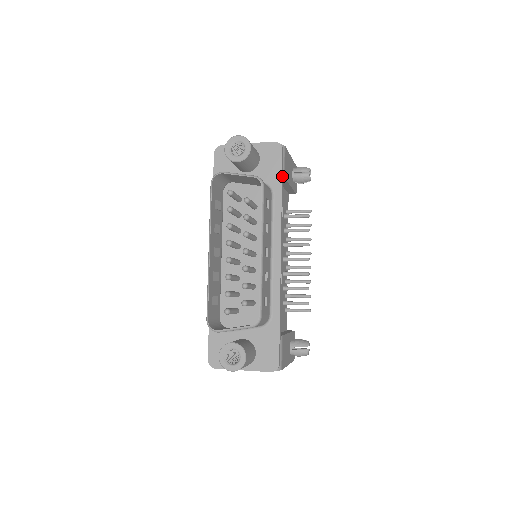
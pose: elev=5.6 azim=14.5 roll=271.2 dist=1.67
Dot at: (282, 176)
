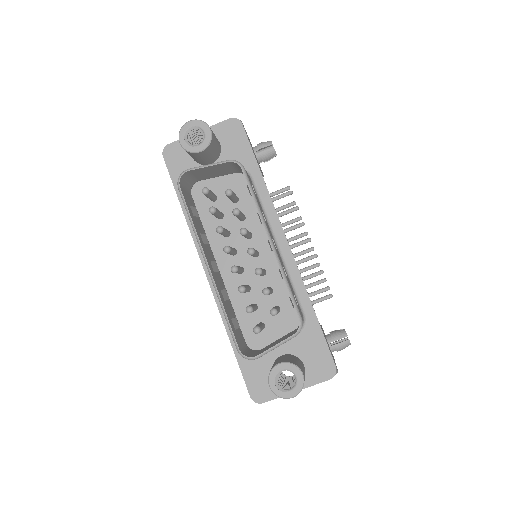
Dot at: (253, 154)
